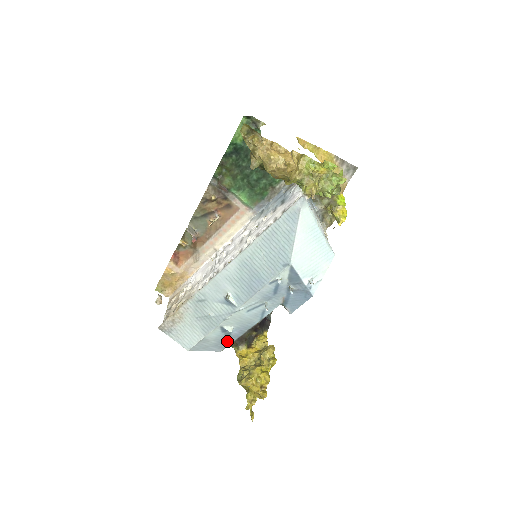
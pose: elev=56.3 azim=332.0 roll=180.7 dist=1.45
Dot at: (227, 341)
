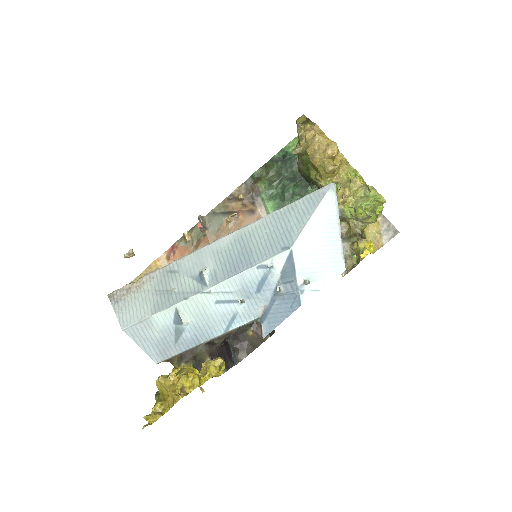
Dot at: (172, 346)
